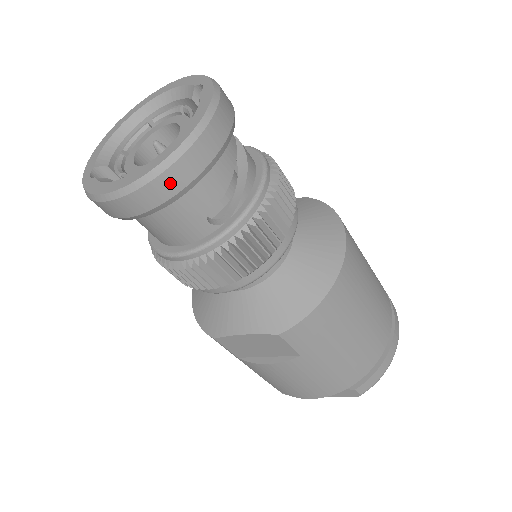
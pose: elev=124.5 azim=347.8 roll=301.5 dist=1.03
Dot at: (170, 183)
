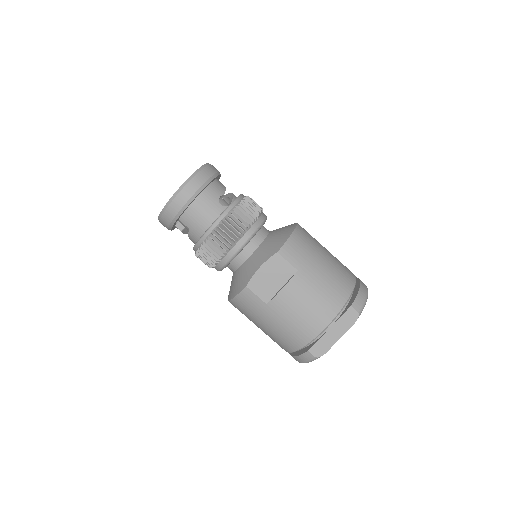
Dot at: (199, 180)
